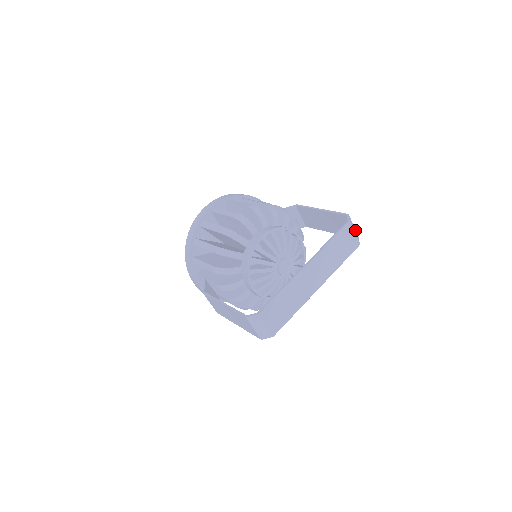
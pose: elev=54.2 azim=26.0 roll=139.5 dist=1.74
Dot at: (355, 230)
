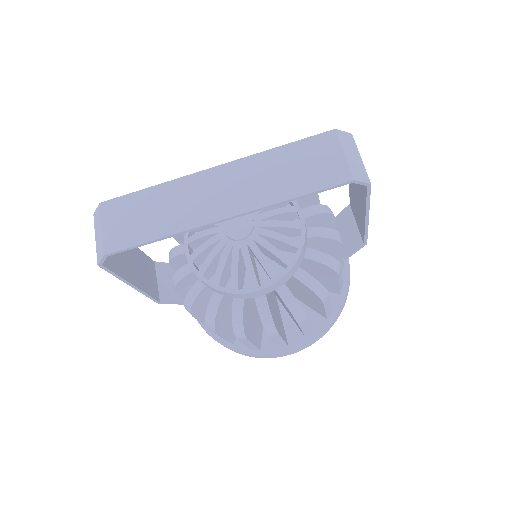
Dot at: (363, 166)
